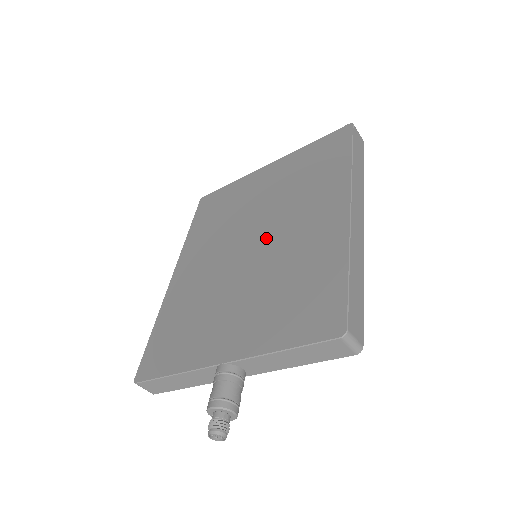
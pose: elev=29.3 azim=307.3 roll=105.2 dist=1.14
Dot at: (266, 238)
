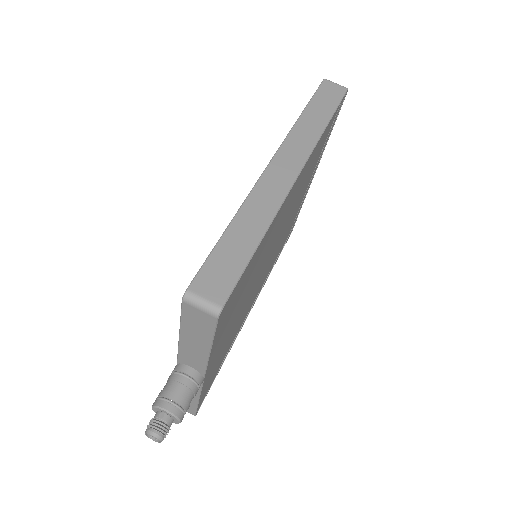
Dot at: occluded
